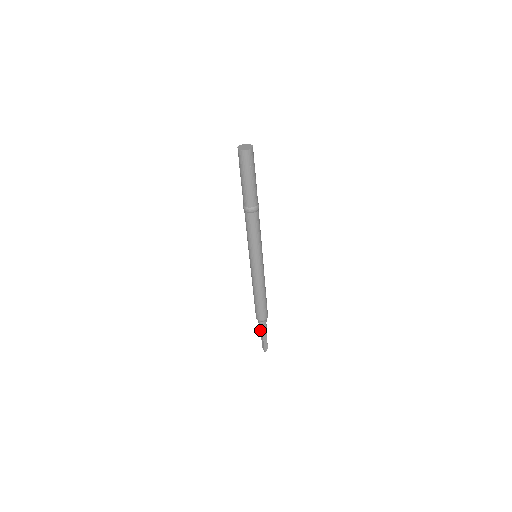
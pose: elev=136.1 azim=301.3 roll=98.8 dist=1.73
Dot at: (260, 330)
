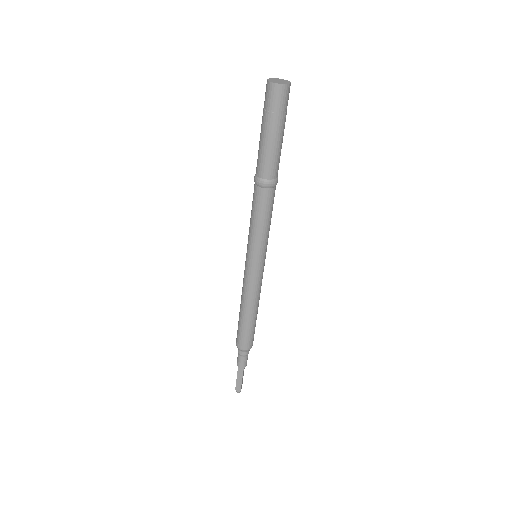
Dot at: (237, 360)
